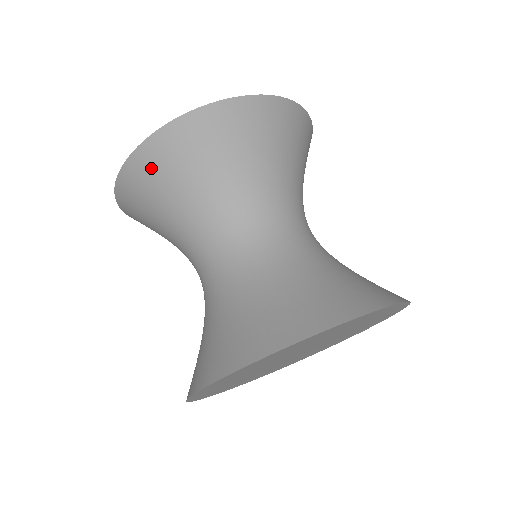
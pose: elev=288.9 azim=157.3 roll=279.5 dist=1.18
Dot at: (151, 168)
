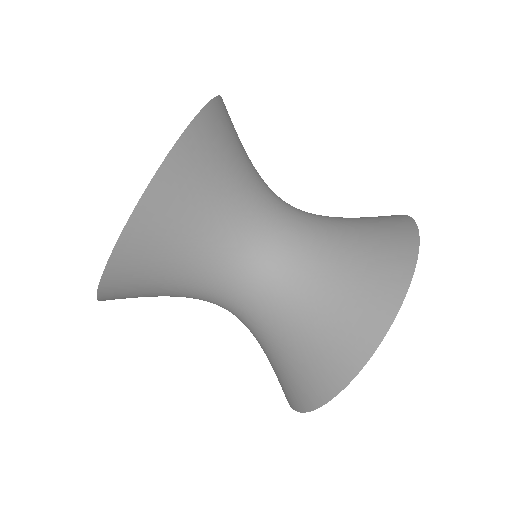
Dot at: (129, 274)
